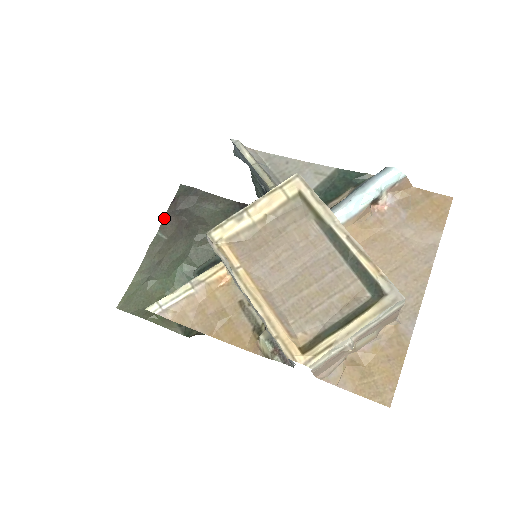
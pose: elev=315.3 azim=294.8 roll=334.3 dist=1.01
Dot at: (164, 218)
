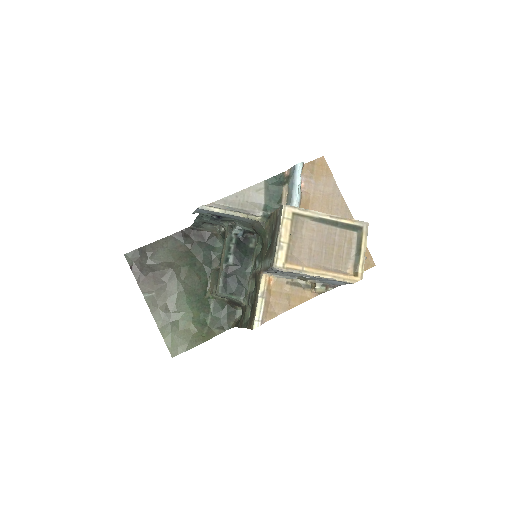
Dot at: (139, 284)
